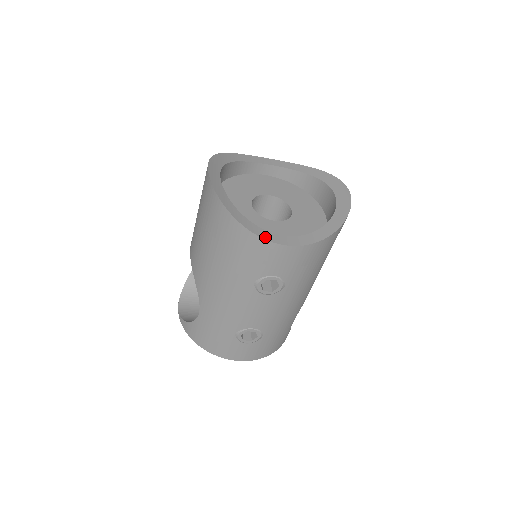
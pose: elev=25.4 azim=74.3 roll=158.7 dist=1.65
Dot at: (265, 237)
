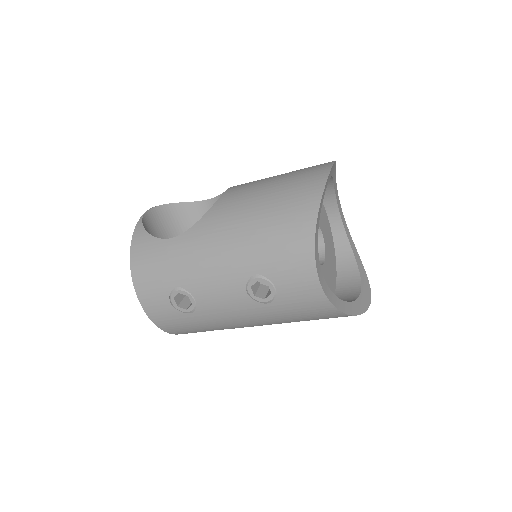
Dot at: (316, 258)
